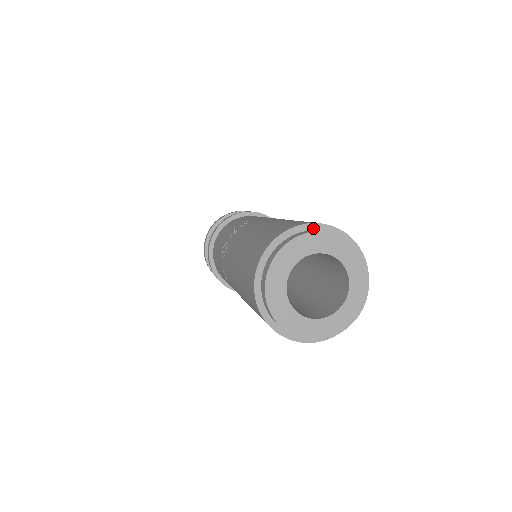
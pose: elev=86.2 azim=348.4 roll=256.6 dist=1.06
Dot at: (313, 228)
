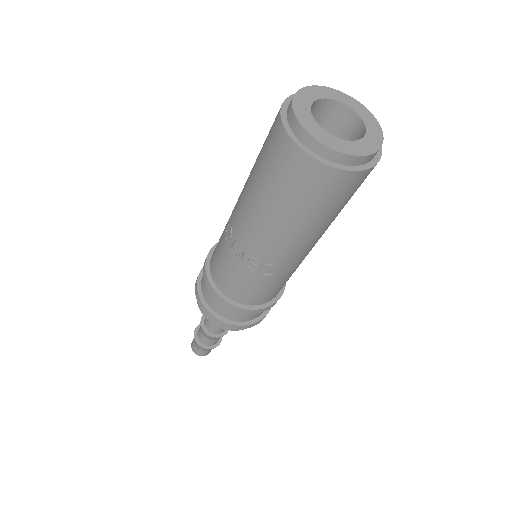
Dot at: occluded
